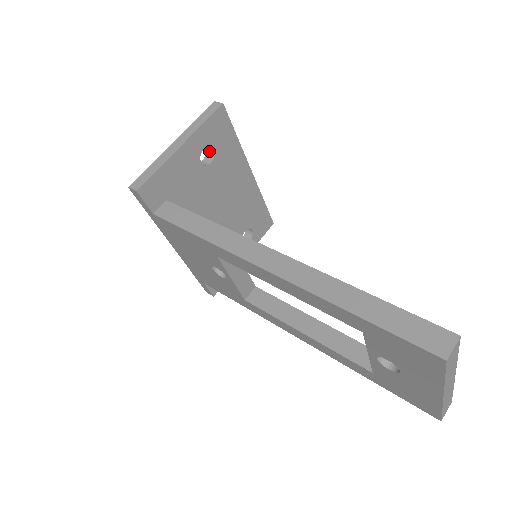
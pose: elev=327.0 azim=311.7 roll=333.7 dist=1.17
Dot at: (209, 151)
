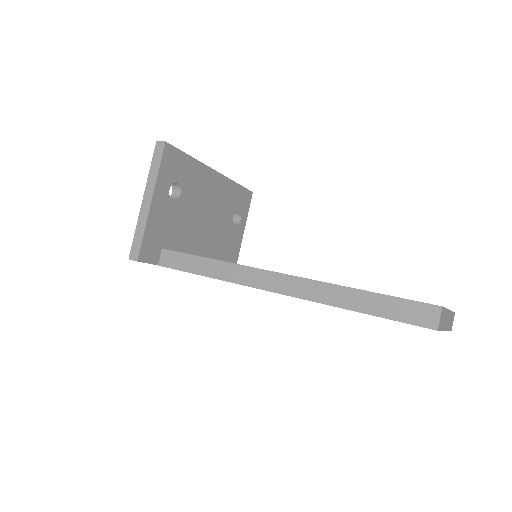
Dot at: (173, 184)
